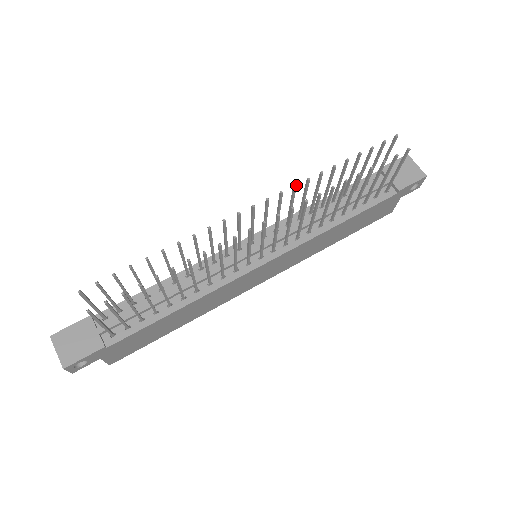
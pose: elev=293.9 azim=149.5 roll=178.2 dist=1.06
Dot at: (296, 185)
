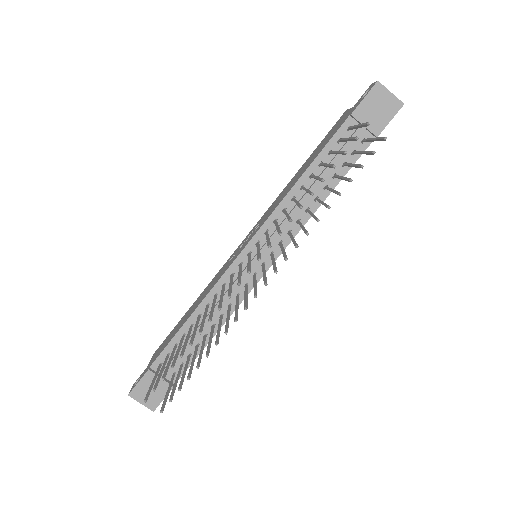
Dot at: occluded
